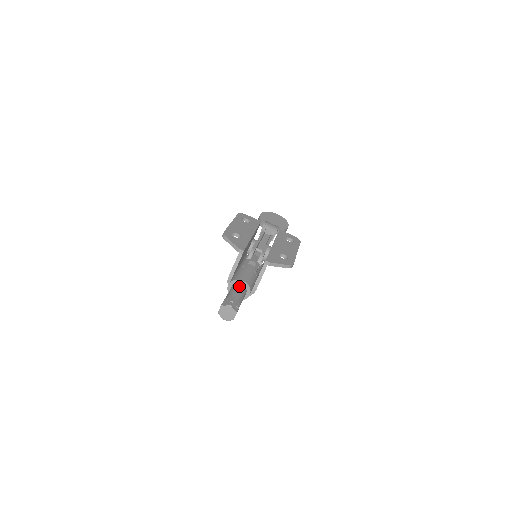
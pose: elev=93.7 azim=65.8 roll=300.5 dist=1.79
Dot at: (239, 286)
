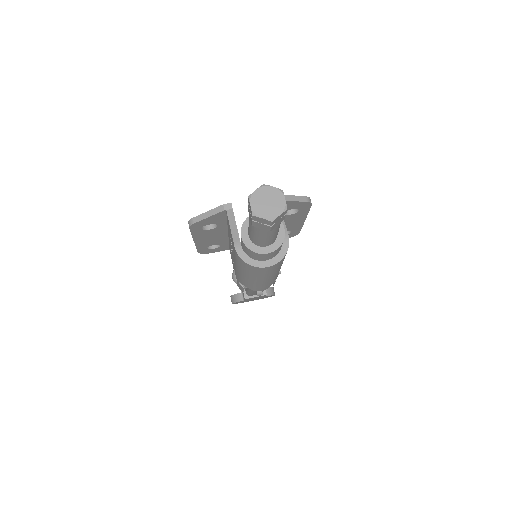
Dot at: occluded
